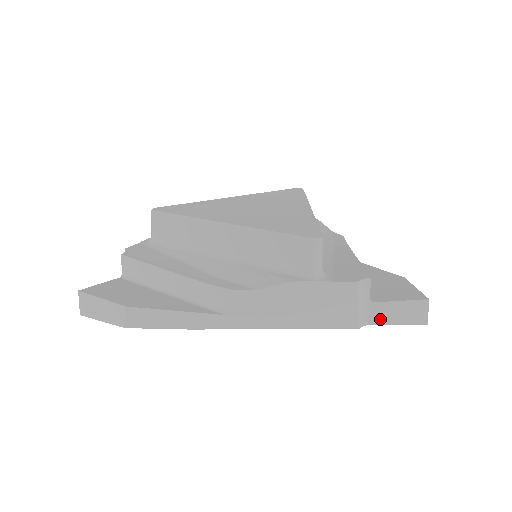
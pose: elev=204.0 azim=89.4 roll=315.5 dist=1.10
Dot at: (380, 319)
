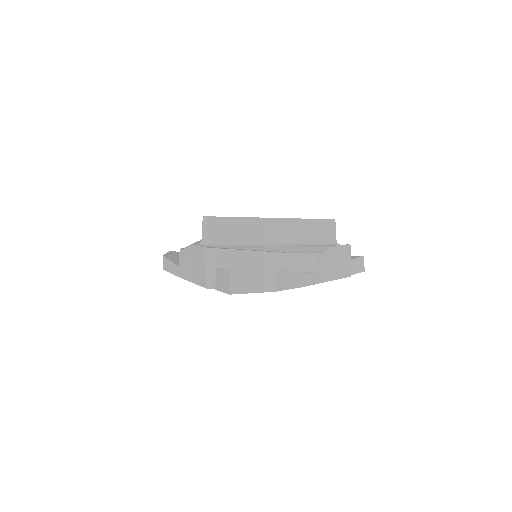
Dot at: (352, 271)
